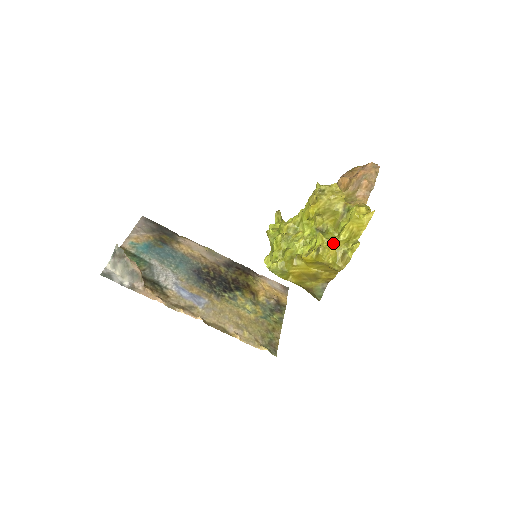
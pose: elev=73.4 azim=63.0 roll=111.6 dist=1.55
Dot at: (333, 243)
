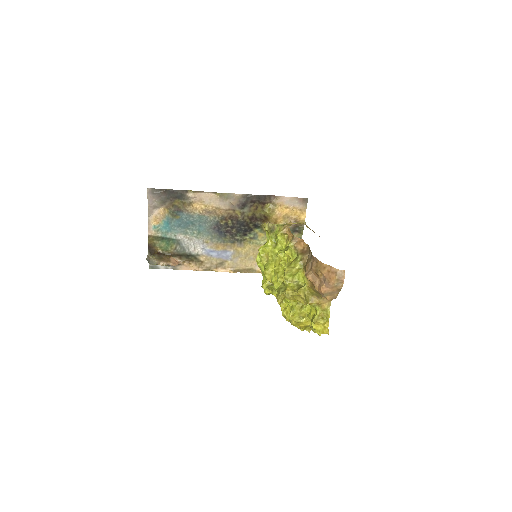
Dot at: (302, 322)
